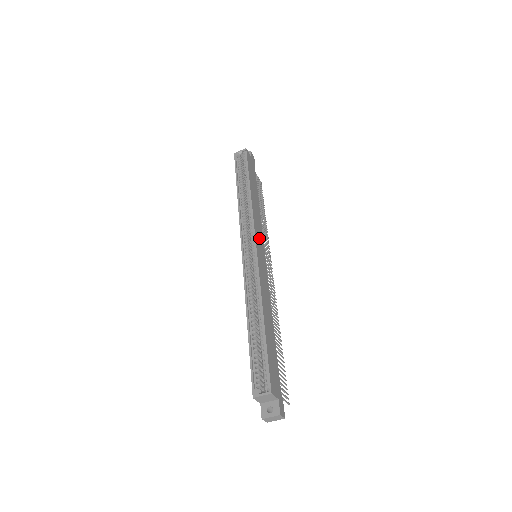
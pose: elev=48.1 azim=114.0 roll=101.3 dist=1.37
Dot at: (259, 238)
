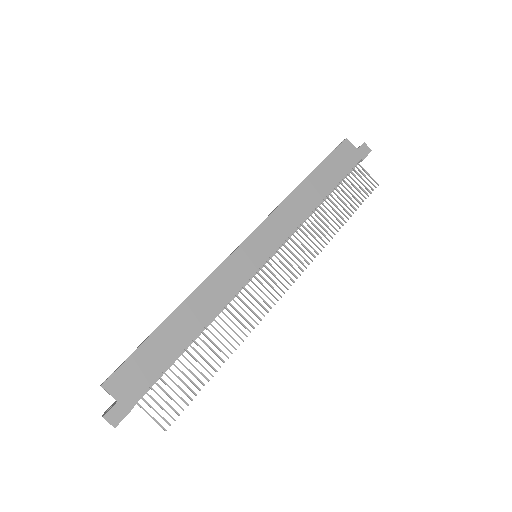
Dot at: (269, 236)
